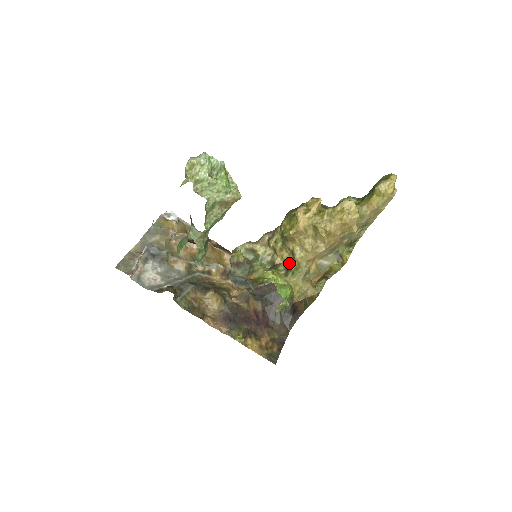
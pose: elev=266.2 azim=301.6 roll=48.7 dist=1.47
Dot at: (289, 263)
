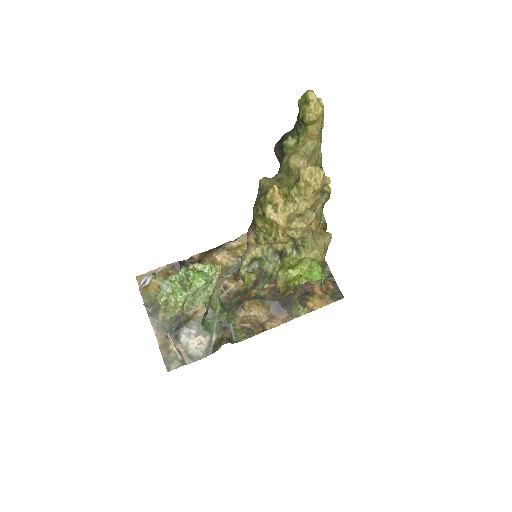
Dot at: (291, 241)
